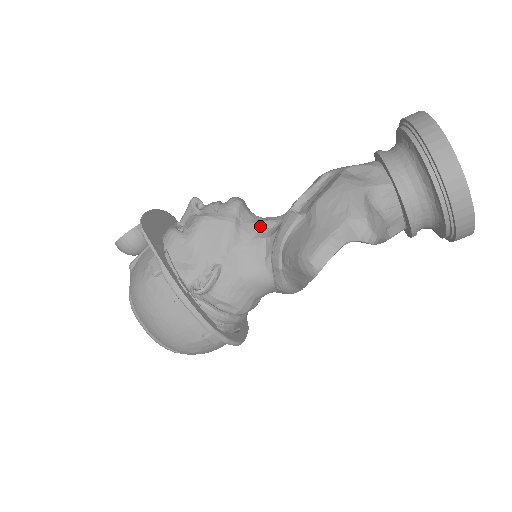
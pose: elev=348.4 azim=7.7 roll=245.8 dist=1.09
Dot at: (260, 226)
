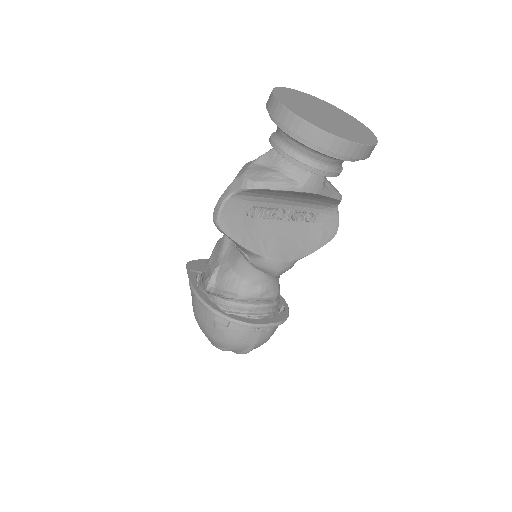
Dot at: occluded
